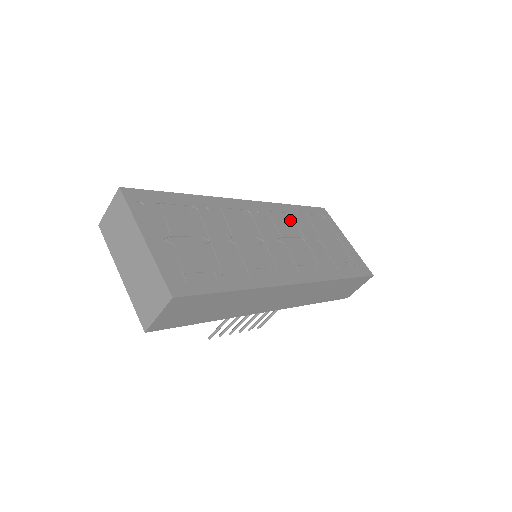
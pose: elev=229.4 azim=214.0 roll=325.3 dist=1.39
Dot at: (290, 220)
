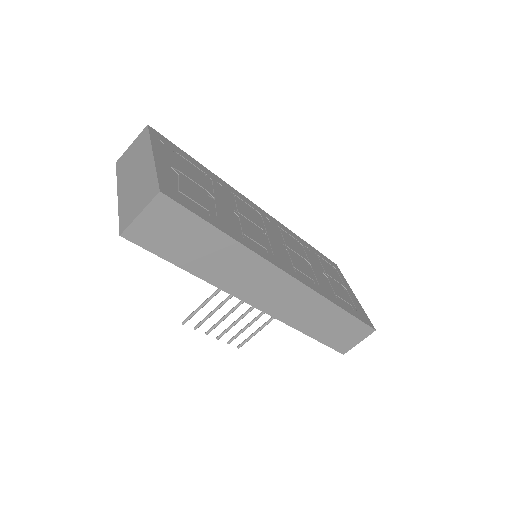
Dot at: (299, 245)
